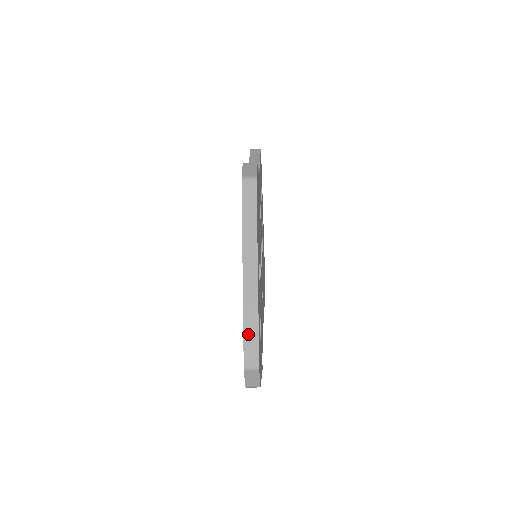
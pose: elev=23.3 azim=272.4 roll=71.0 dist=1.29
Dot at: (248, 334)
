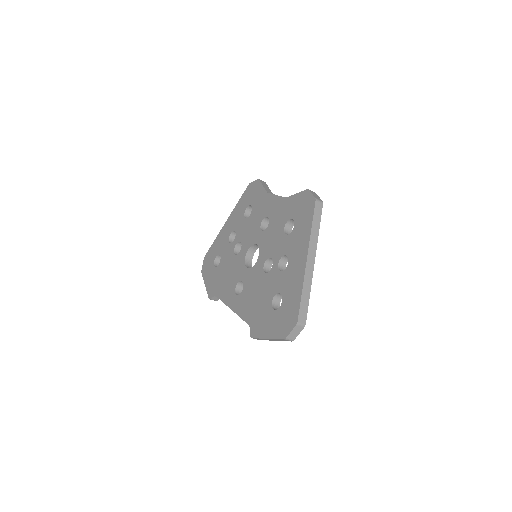
Dot at: (303, 300)
